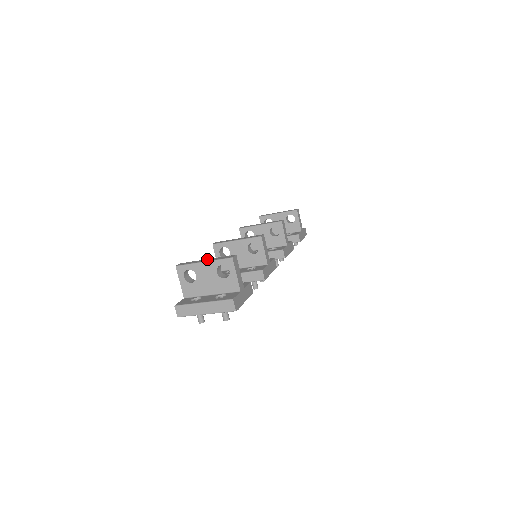
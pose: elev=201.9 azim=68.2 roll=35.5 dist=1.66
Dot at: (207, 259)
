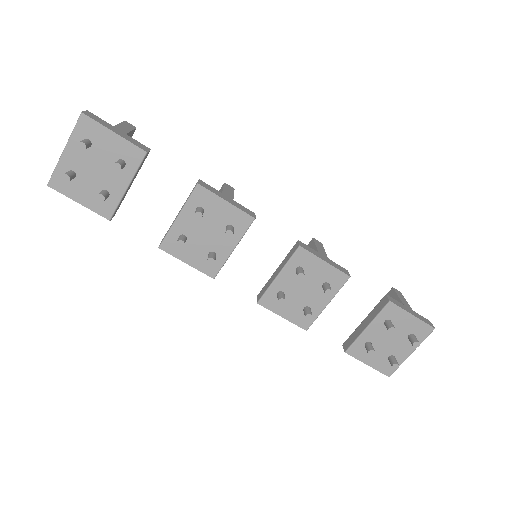
Dot at: occluded
